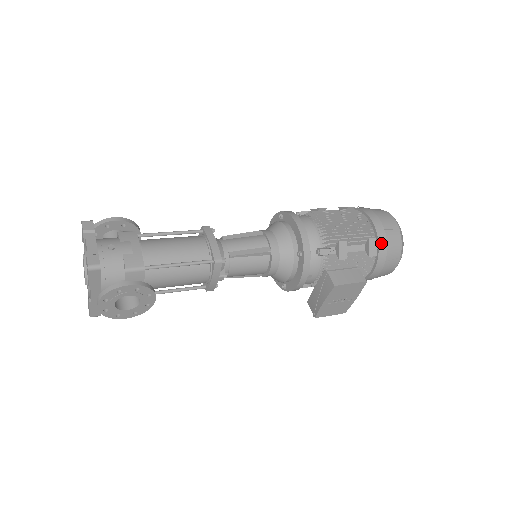
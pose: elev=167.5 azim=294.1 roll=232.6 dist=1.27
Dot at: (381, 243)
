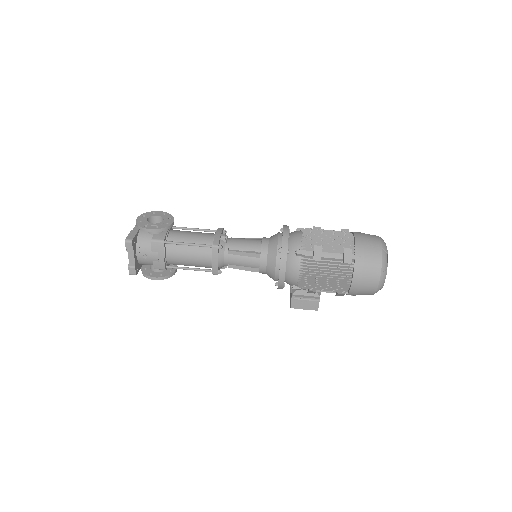
Dot at: (350, 294)
